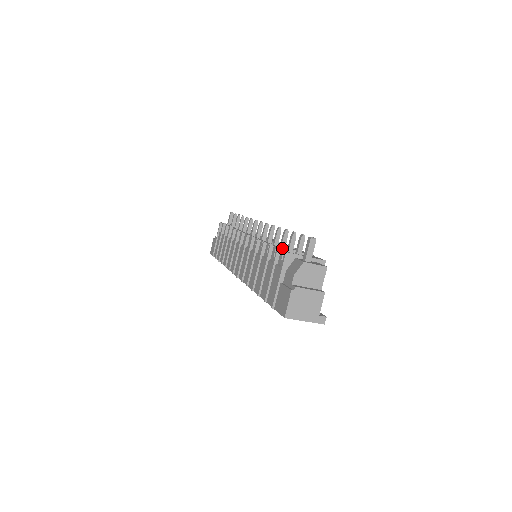
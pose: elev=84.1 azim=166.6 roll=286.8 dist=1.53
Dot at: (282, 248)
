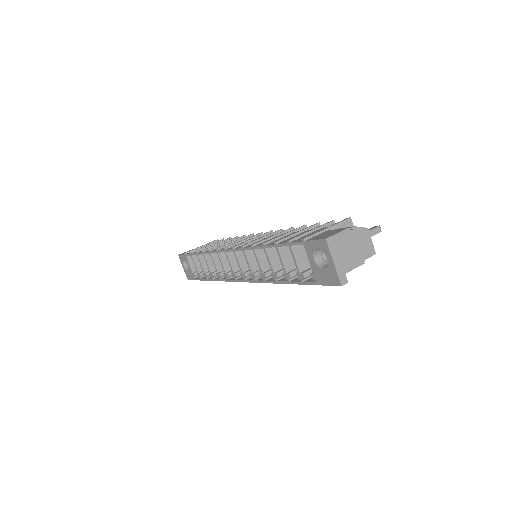
Dot at: occluded
